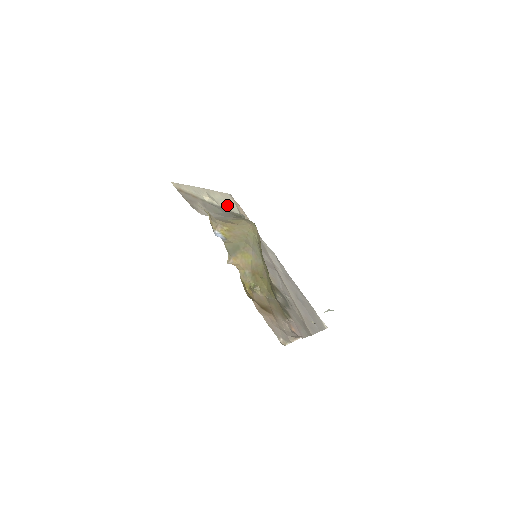
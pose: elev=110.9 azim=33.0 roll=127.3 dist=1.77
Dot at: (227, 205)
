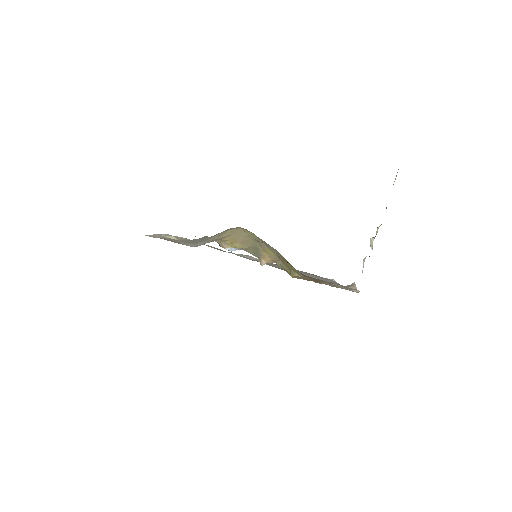
Dot at: occluded
